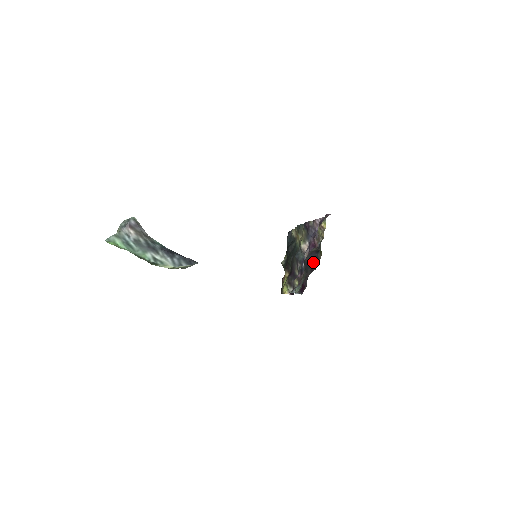
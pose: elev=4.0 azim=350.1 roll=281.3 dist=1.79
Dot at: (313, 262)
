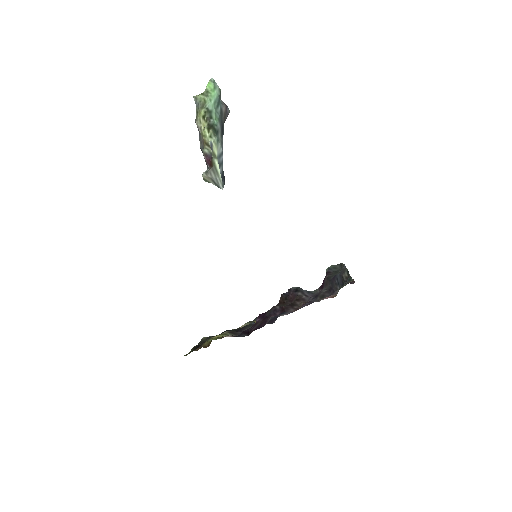
Dot at: (336, 284)
